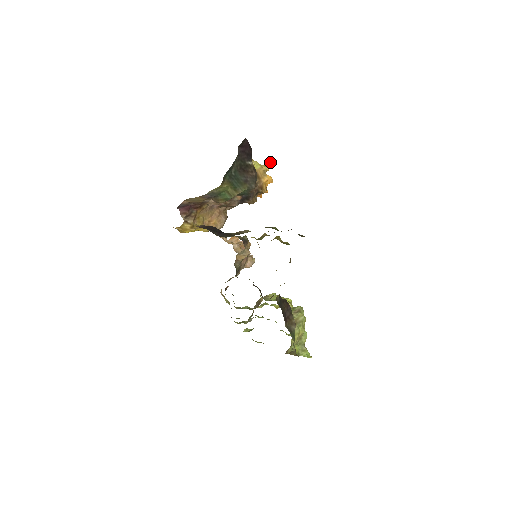
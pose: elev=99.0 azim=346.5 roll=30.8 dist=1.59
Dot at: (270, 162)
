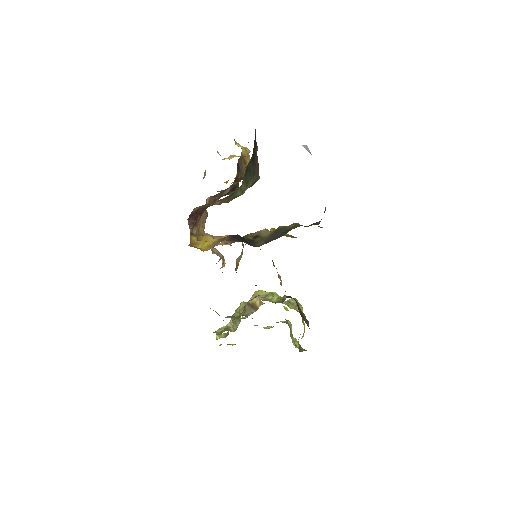
Dot at: (307, 150)
